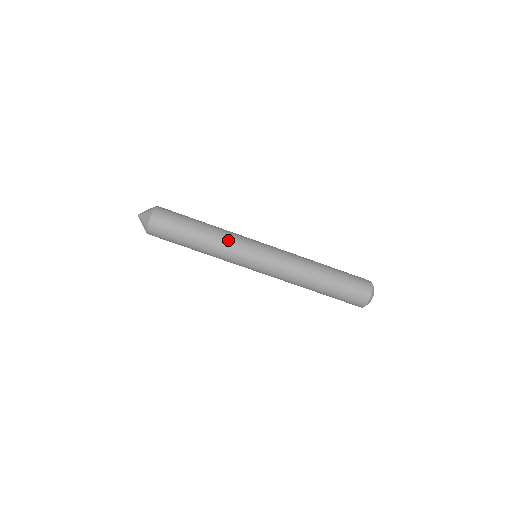
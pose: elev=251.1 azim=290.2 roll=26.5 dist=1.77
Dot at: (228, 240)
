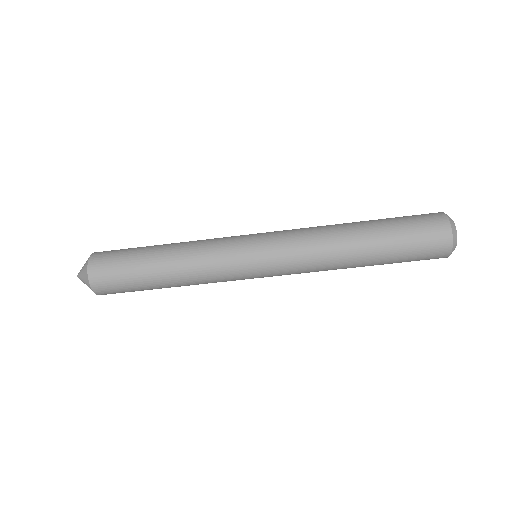
Dot at: (204, 264)
